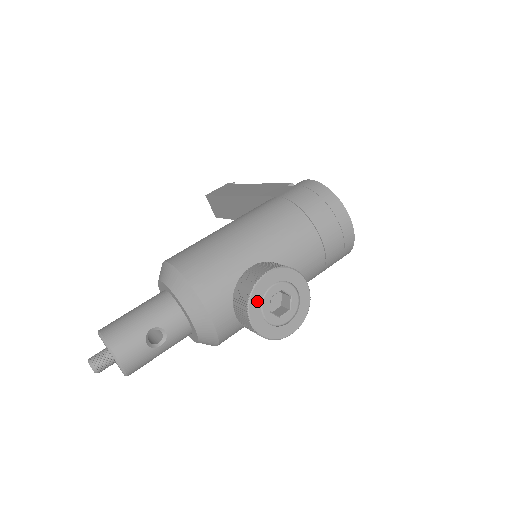
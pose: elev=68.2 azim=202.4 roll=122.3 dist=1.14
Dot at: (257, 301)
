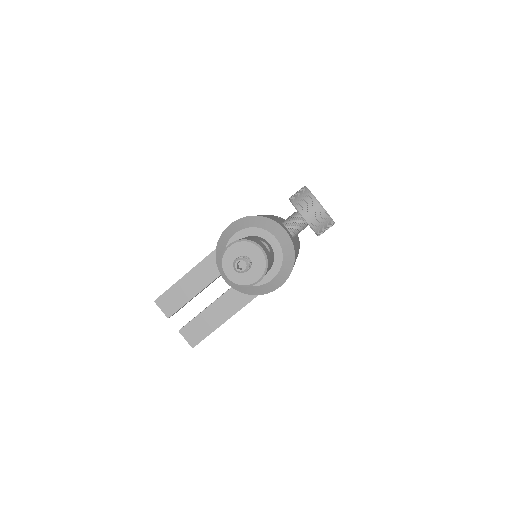
Dot at: occluded
